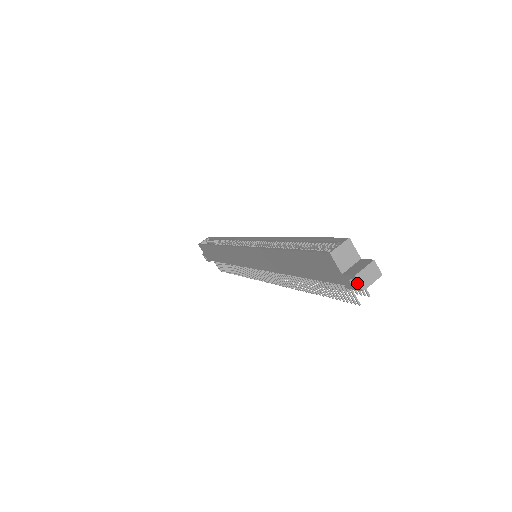
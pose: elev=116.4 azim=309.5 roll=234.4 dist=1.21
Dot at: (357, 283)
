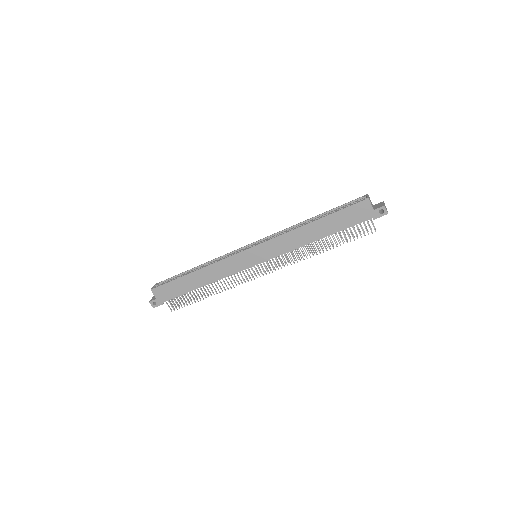
Dot at: (385, 210)
